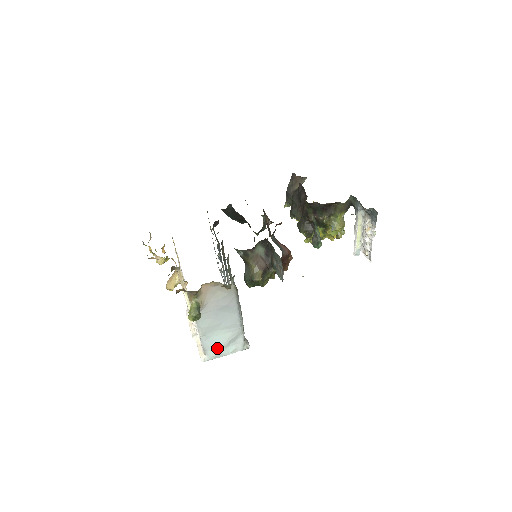
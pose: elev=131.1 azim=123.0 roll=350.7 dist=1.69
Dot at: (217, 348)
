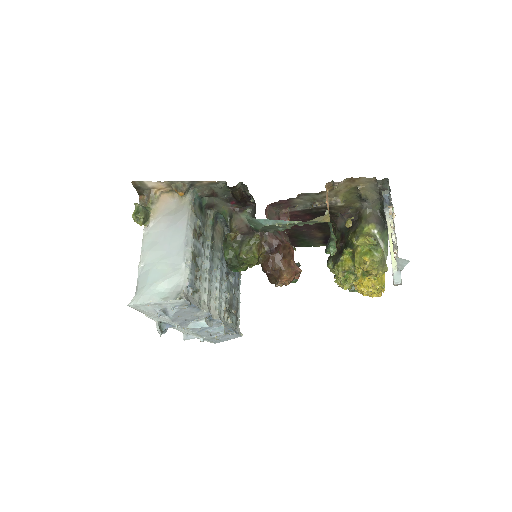
Dot at: (149, 285)
